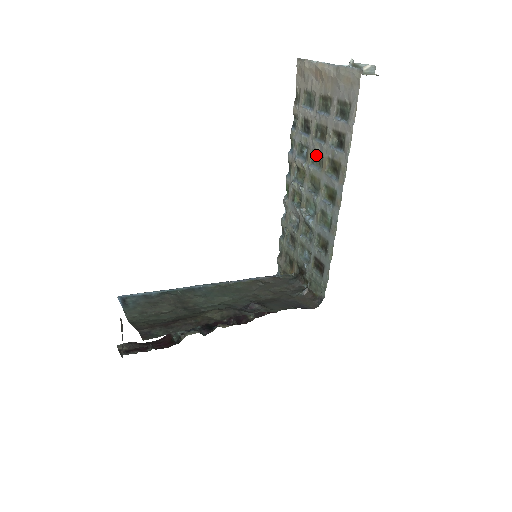
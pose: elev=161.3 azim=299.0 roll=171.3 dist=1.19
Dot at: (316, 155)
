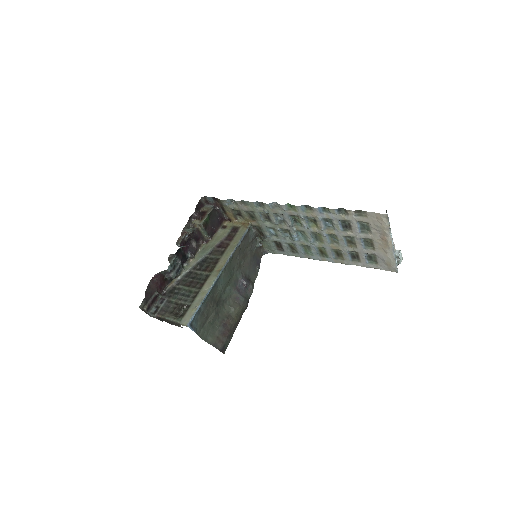
Dot at: (335, 238)
